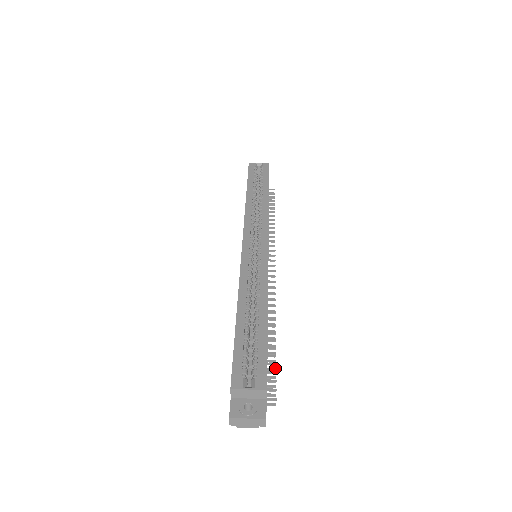
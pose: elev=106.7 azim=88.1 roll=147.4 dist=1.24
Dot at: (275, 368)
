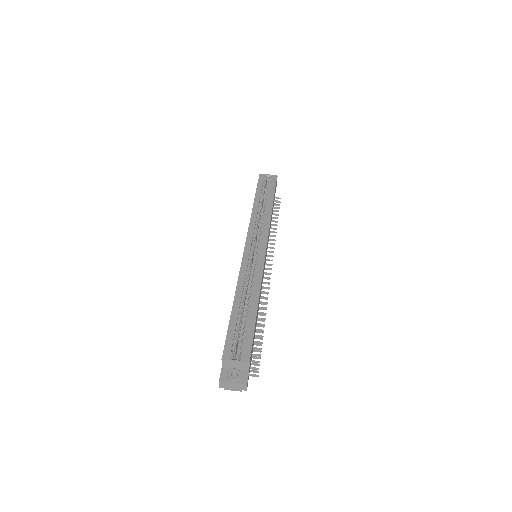
Dot at: (261, 348)
